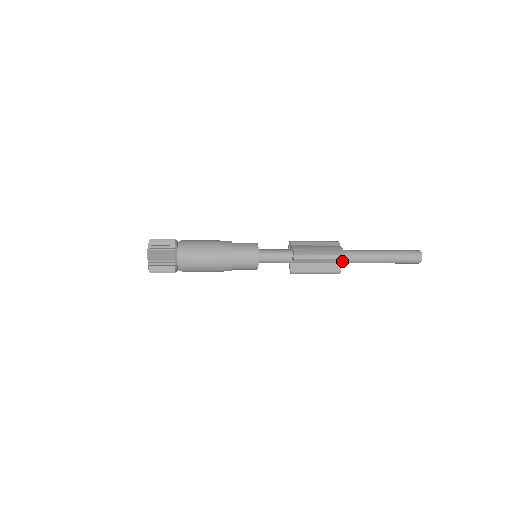
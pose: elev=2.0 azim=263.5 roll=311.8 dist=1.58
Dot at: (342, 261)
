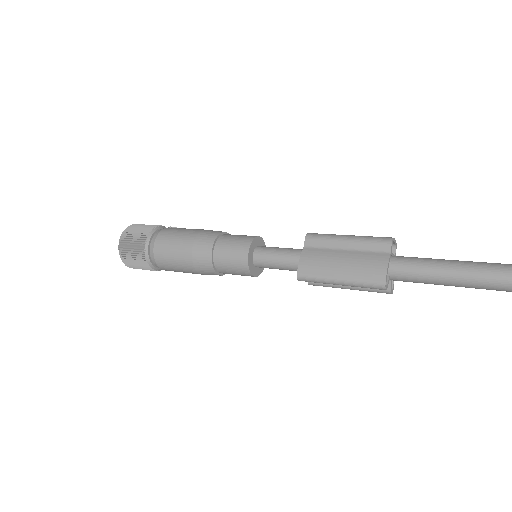
Dot at: (392, 279)
